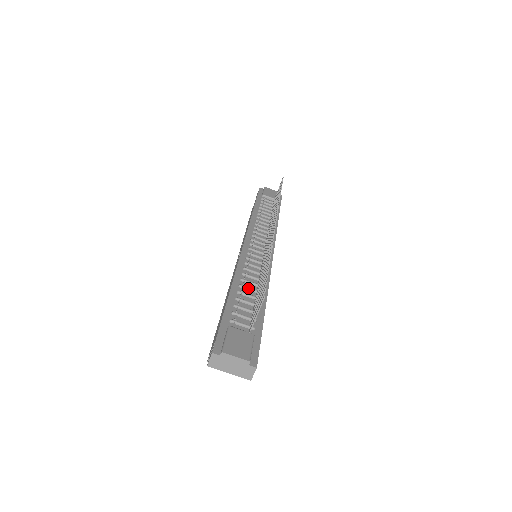
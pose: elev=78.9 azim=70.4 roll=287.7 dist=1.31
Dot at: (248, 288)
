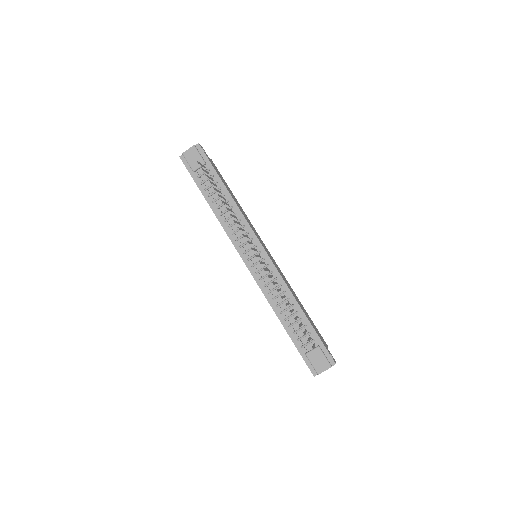
Dot at: (286, 310)
